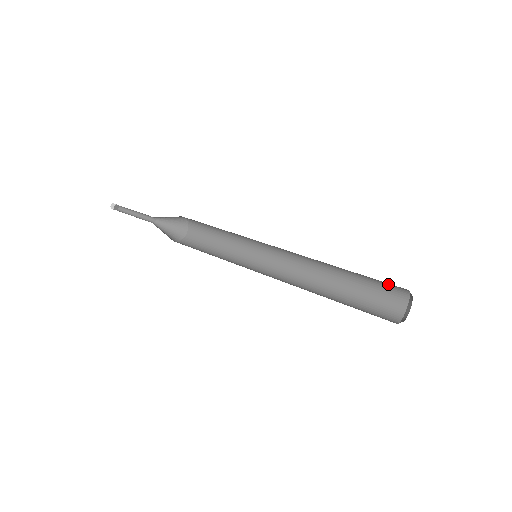
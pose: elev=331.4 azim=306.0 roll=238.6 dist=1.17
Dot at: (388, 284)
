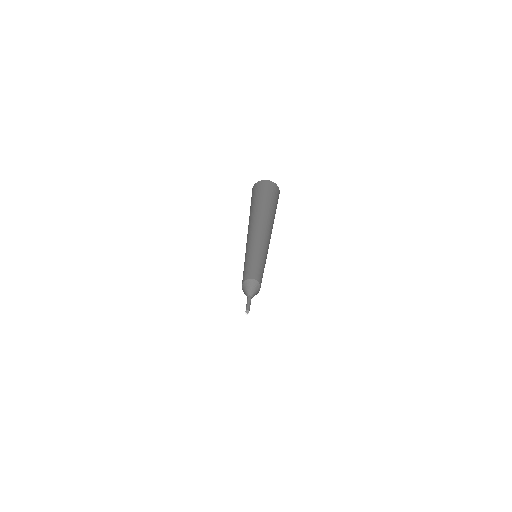
Dot at: (266, 190)
